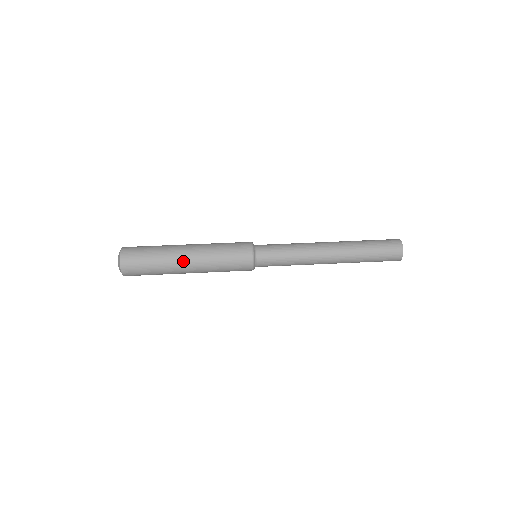
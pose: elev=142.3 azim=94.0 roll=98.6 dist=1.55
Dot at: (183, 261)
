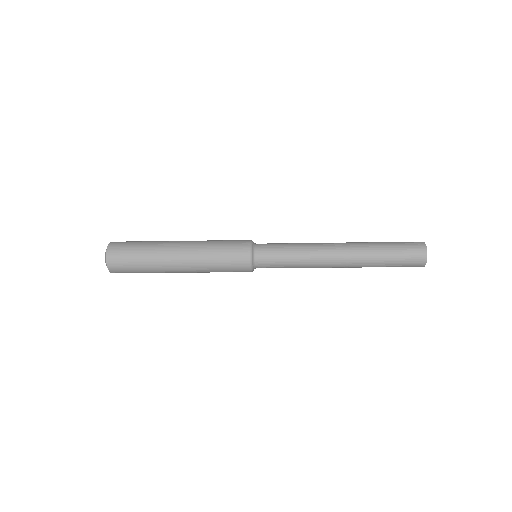
Dot at: (176, 241)
